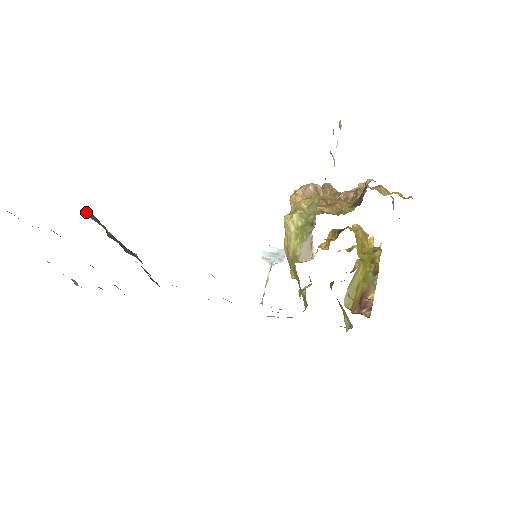
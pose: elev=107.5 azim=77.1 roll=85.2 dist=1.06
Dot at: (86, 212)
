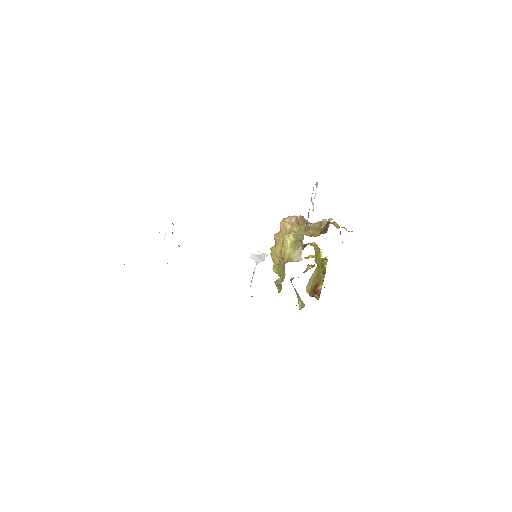
Dot at: occluded
